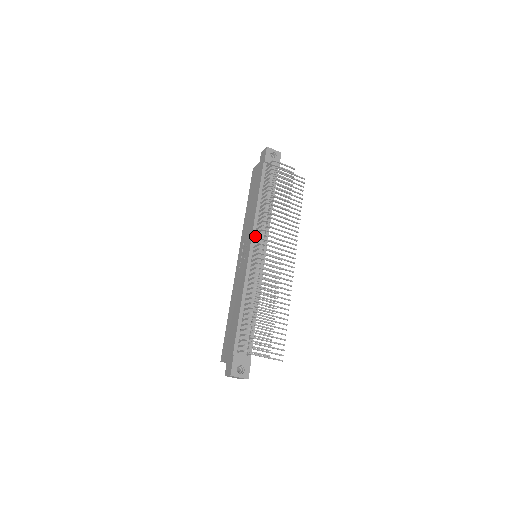
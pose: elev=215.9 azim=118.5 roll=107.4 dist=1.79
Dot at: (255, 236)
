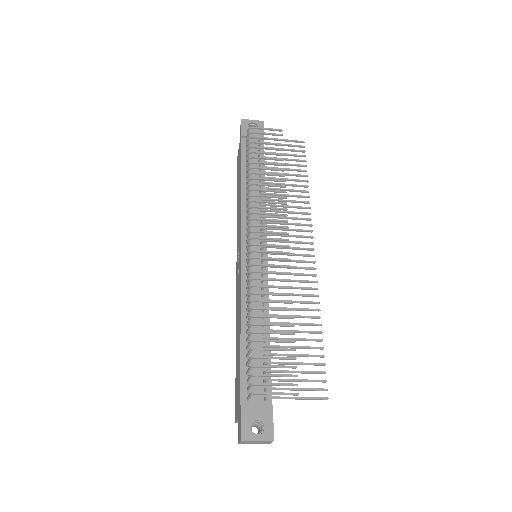
Dot at: (246, 228)
